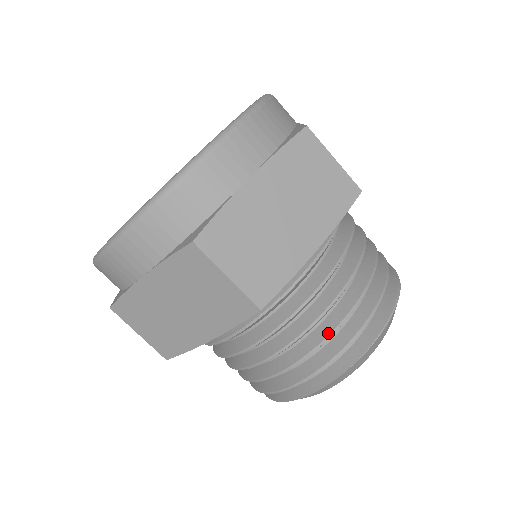
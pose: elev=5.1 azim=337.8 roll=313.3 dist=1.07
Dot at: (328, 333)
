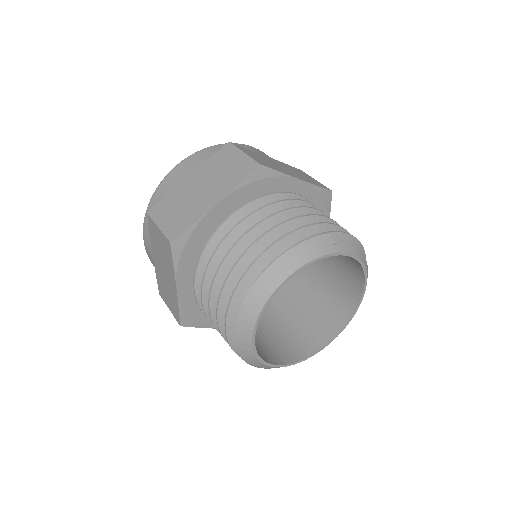
Dot at: (233, 266)
